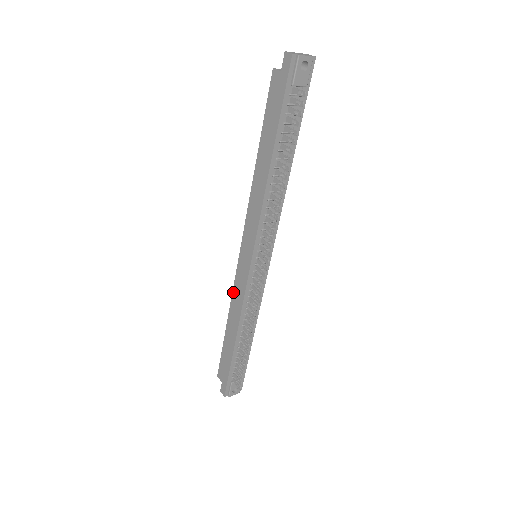
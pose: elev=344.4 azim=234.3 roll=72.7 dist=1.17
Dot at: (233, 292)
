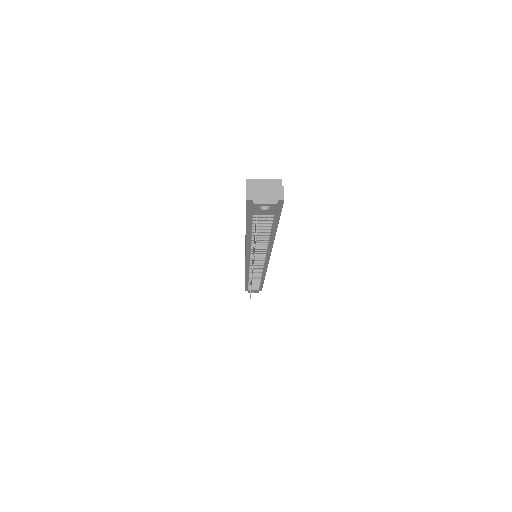
Dot at: occluded
